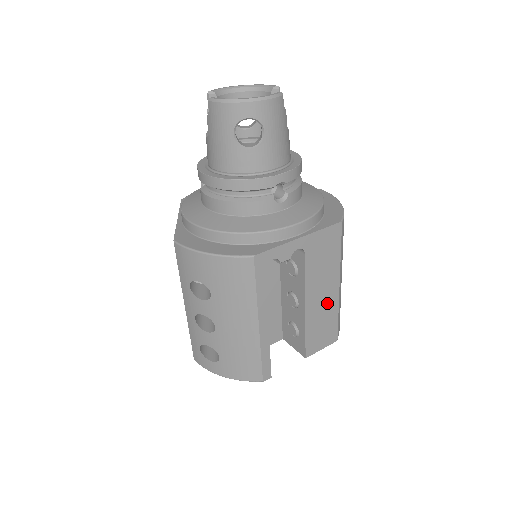
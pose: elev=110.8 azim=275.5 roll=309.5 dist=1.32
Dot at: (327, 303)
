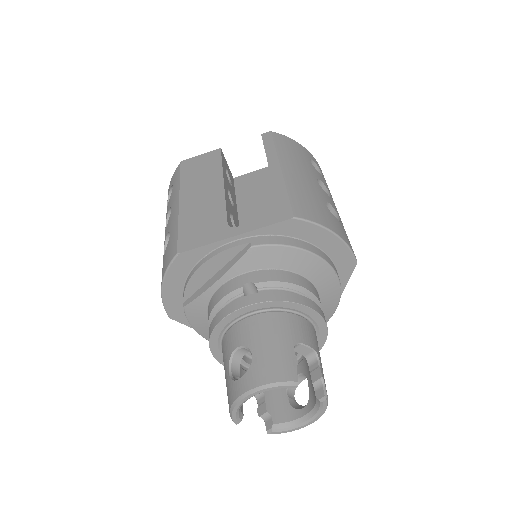
Dot at: occluded
